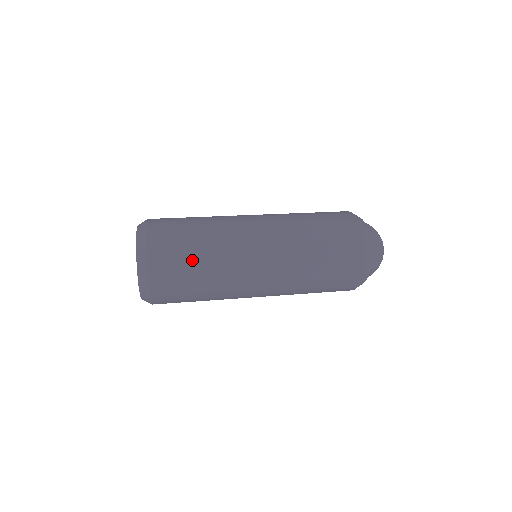
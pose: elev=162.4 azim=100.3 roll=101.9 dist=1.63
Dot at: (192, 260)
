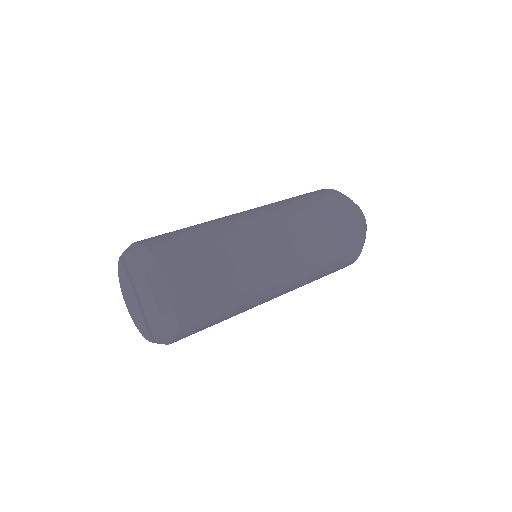
Dot at: (202, 245)
